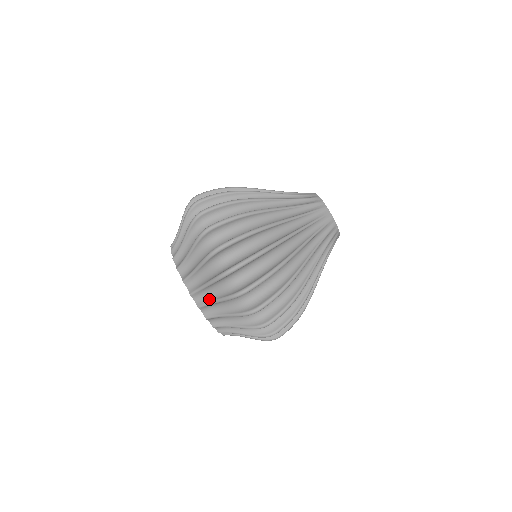
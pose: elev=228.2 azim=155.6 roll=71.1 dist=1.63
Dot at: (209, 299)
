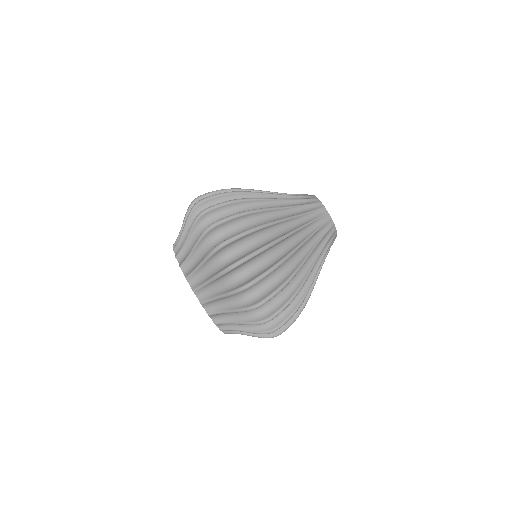
Dot at: (220, 309)
